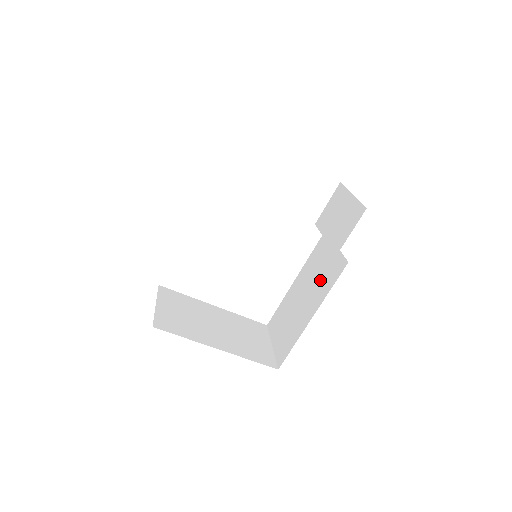
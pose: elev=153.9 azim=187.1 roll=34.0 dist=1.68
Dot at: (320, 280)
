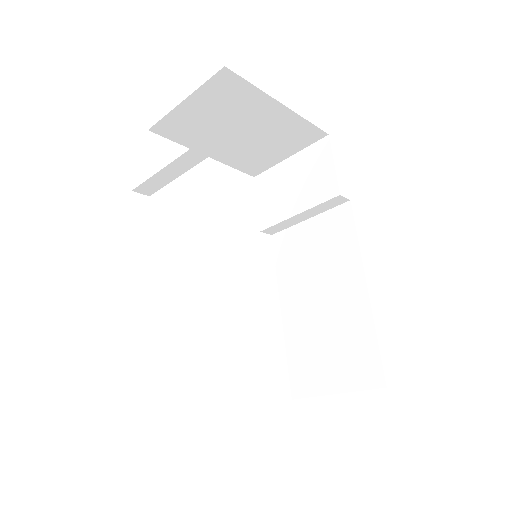
Dot at: (328, 257)
